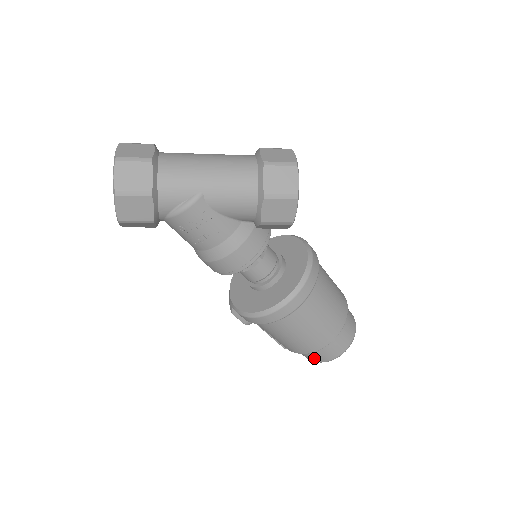
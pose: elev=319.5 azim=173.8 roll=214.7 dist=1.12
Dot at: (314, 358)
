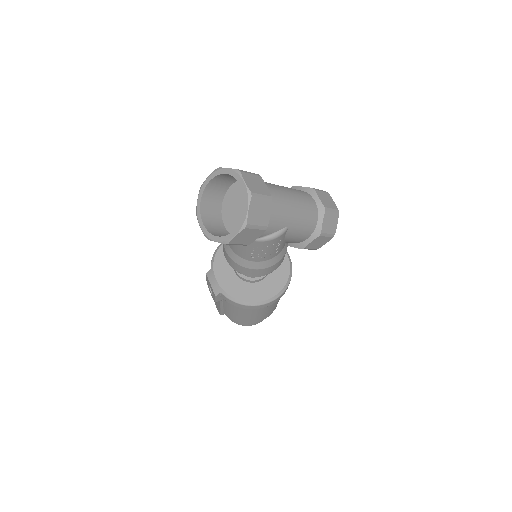
Dot at: (244, 324)
